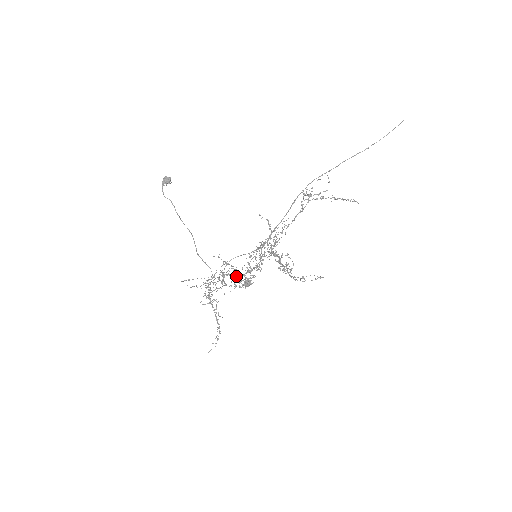
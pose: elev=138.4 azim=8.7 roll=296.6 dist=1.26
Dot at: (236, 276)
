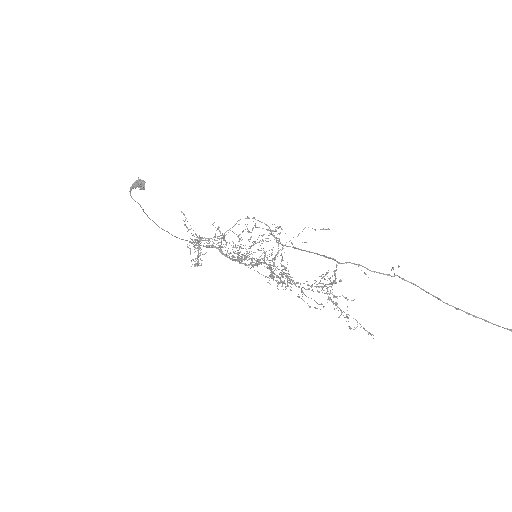
Dot at: (228, 253)
